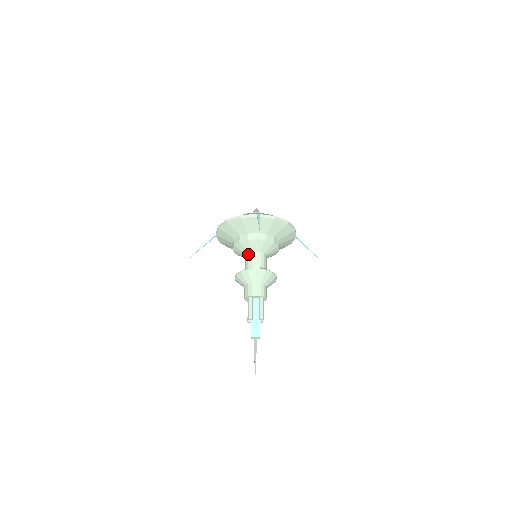
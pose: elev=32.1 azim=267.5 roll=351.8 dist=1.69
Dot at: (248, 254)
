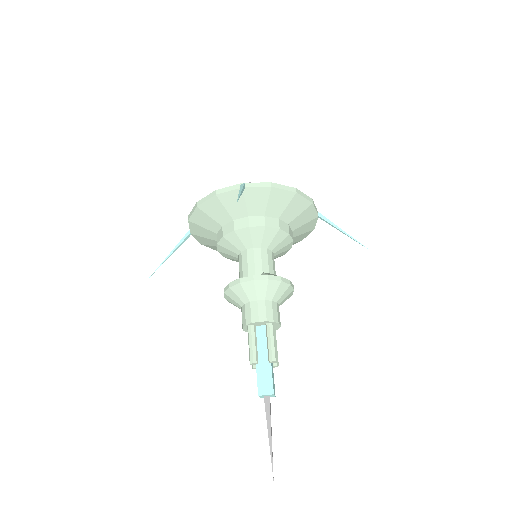
Dot at: (241, 254)
